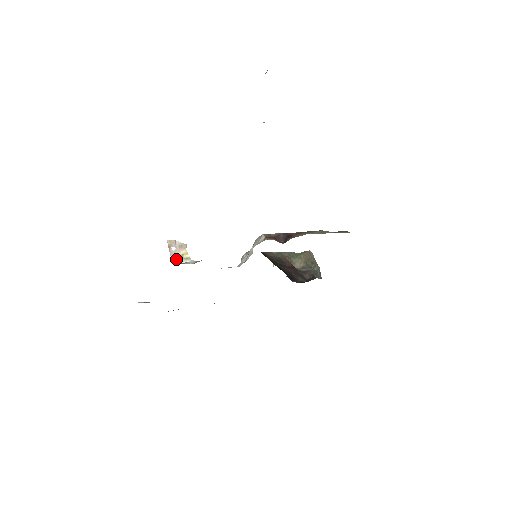
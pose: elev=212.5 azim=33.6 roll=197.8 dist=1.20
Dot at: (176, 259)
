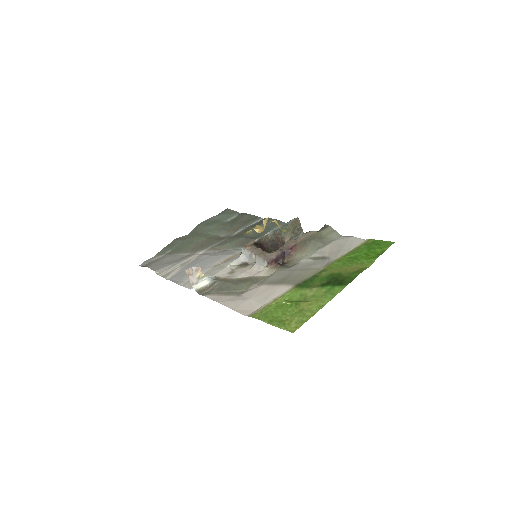
Dot at: (195, 283)
